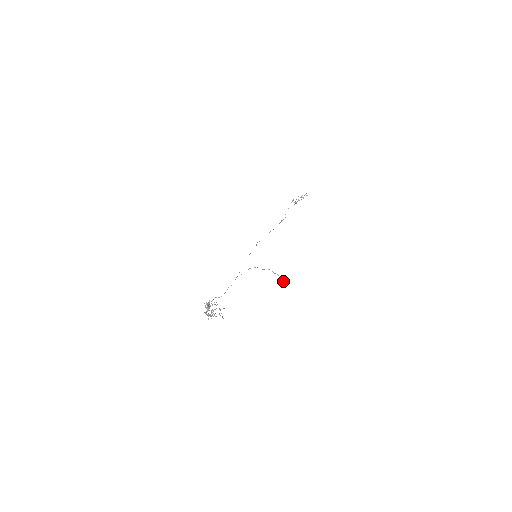
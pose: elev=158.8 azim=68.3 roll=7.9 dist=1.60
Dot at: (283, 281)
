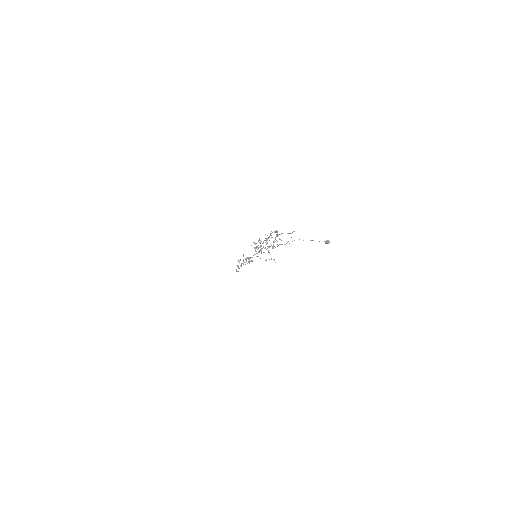
Dot at: (326, 240)
